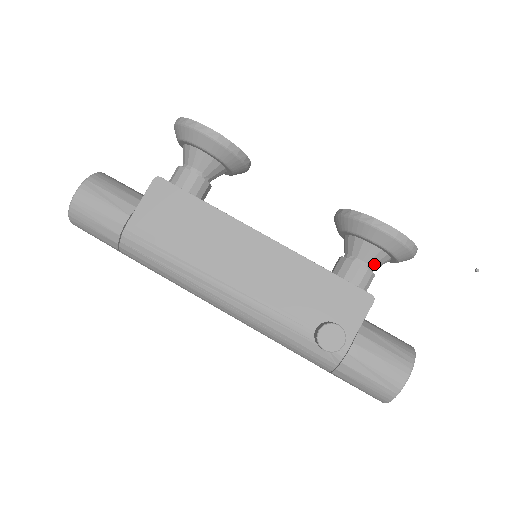
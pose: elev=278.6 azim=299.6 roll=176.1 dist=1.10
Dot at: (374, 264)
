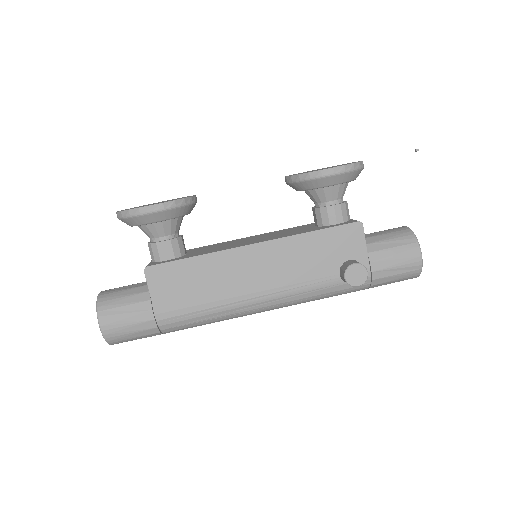
Dot at: (341, 196)
